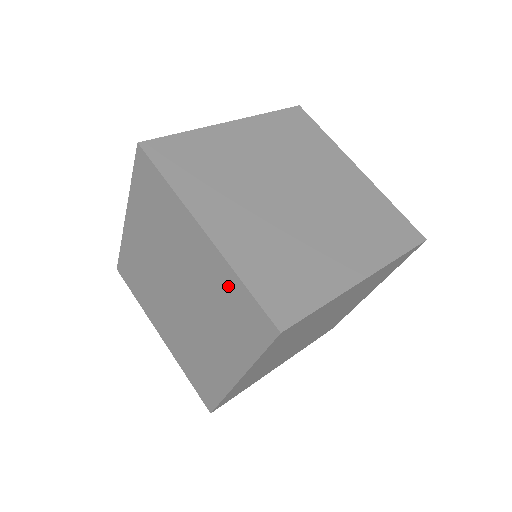
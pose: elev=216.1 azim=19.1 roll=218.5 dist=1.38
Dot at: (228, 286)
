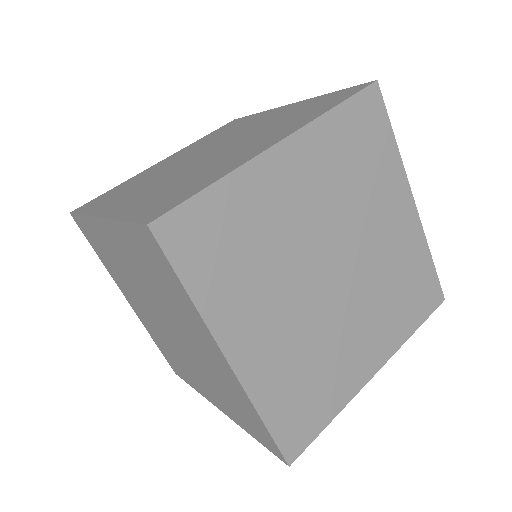
Dot at: (241, 401)
